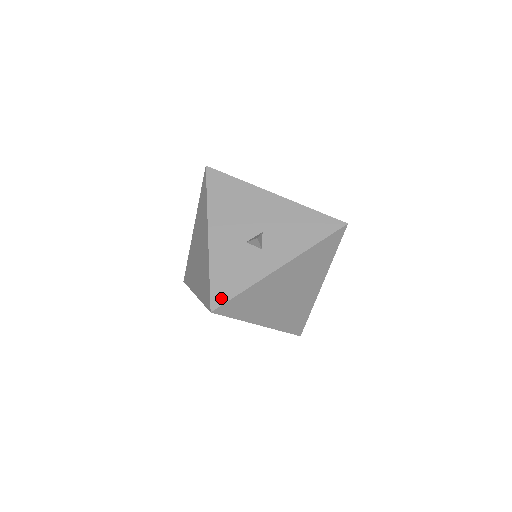
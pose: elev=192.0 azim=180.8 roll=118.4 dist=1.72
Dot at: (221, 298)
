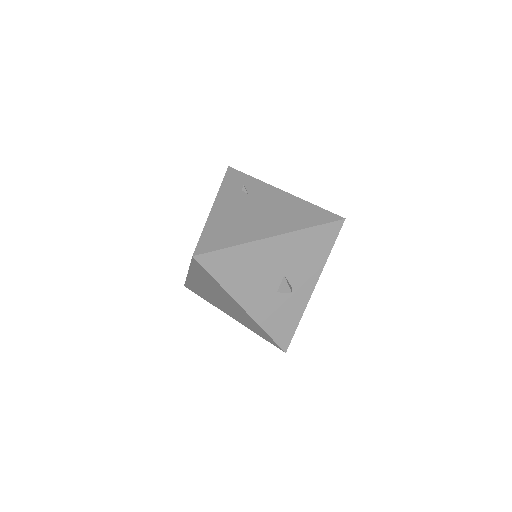
Dot at: (286, 340)
